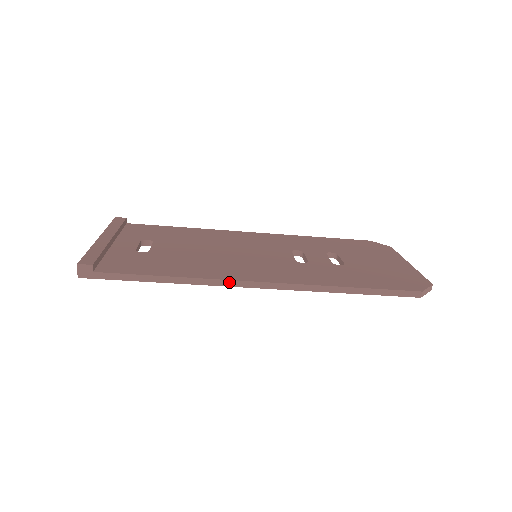
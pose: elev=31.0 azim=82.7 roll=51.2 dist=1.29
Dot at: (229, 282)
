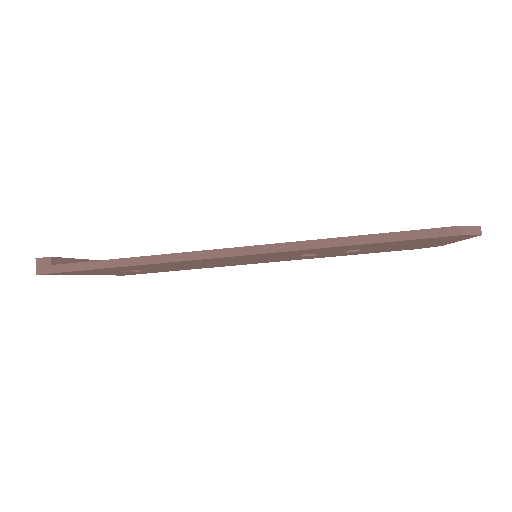
Dot at: (199, 254)
